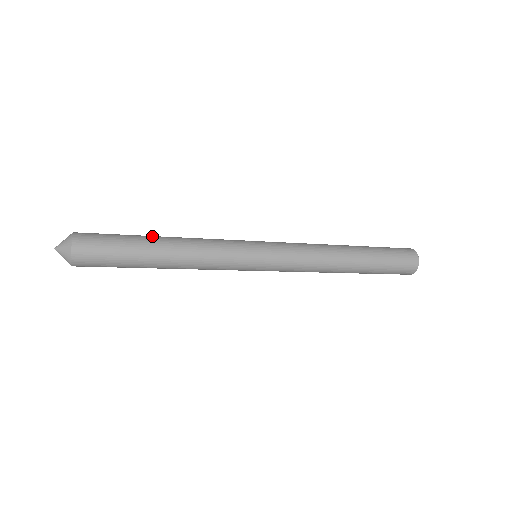
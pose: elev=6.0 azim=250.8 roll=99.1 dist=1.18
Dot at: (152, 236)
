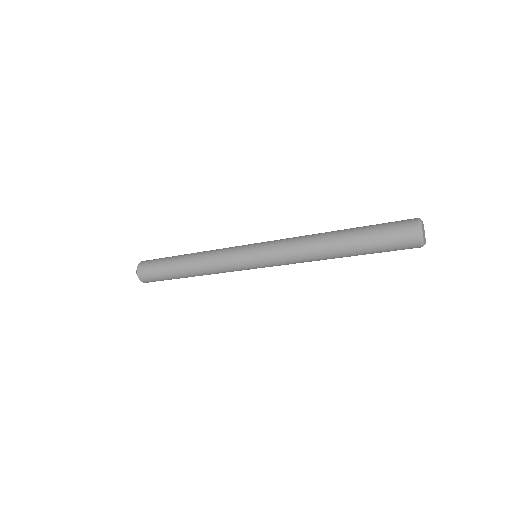
Dot at: occluded
